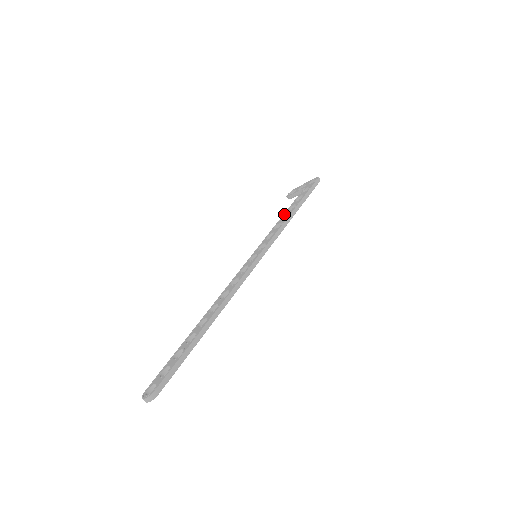
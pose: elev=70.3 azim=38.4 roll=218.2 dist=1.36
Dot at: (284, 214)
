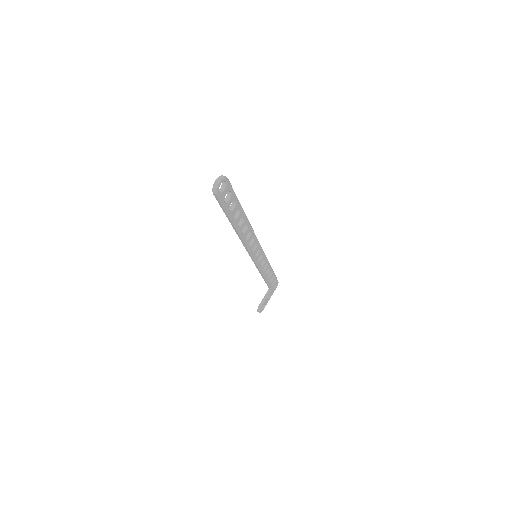
Dot at: occluded
